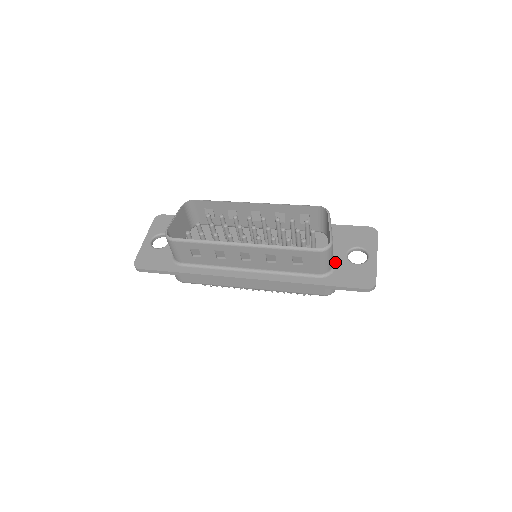
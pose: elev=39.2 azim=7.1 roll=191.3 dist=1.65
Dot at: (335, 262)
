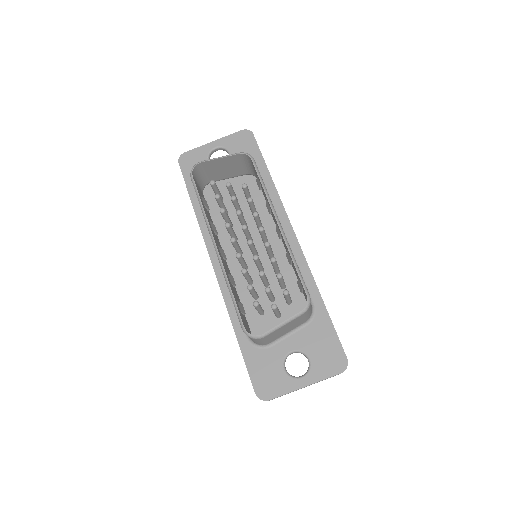
Dot at: (275, 344)
